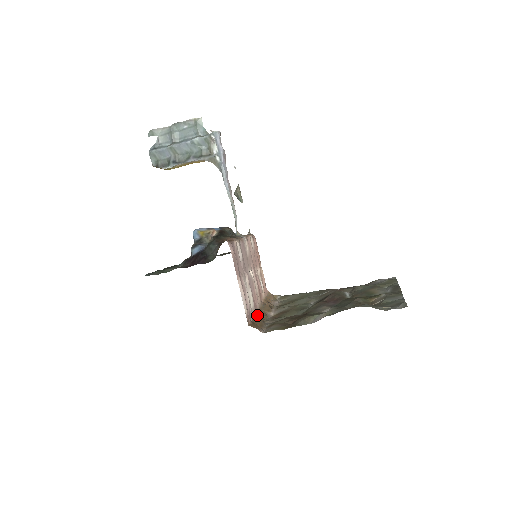
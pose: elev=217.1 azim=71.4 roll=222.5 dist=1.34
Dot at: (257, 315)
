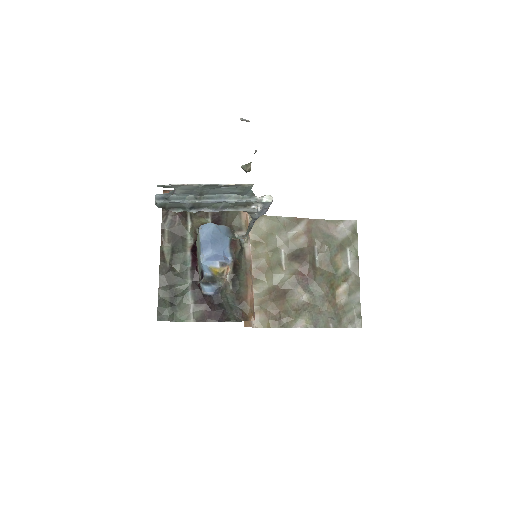
Dot at: occluded
